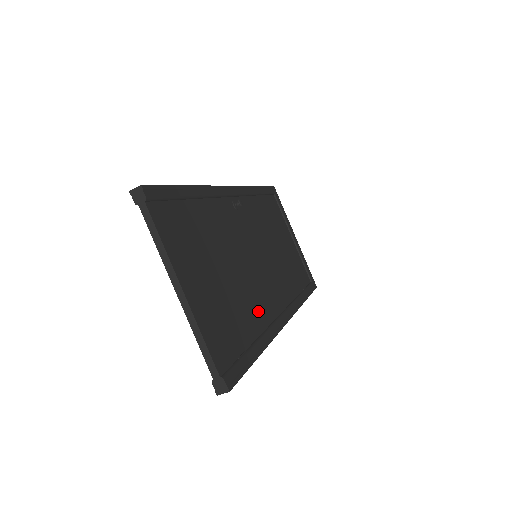
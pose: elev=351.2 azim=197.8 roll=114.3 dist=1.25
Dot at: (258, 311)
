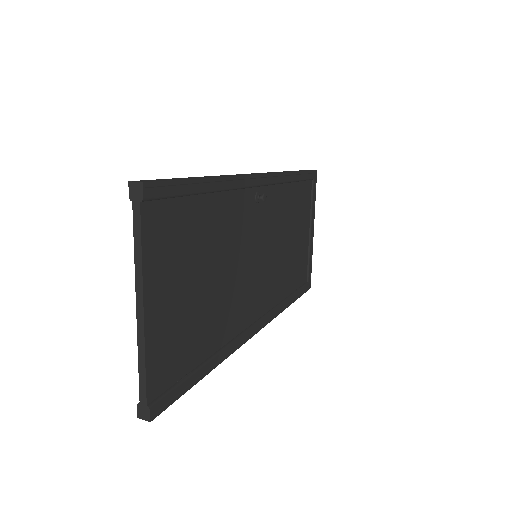
Dot at: (228, 323)
